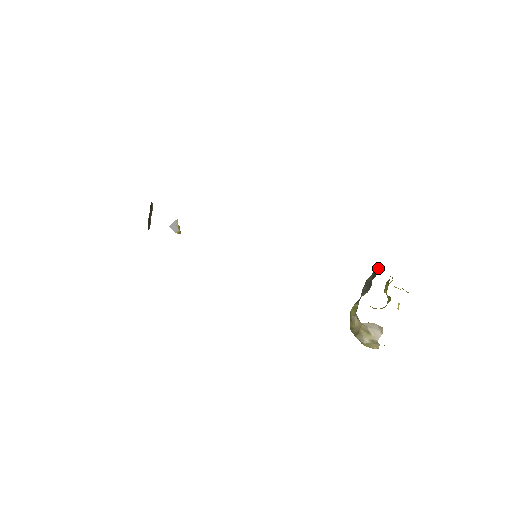
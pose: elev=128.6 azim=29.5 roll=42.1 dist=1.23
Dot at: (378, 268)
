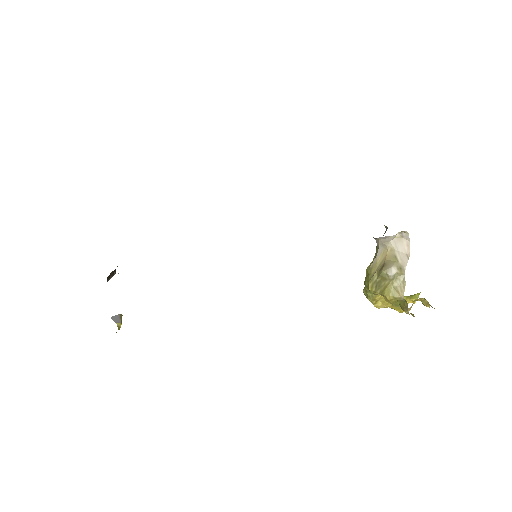
Dot at: occluded
